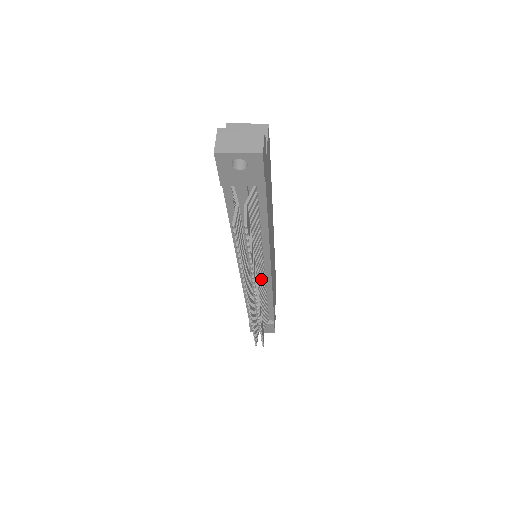
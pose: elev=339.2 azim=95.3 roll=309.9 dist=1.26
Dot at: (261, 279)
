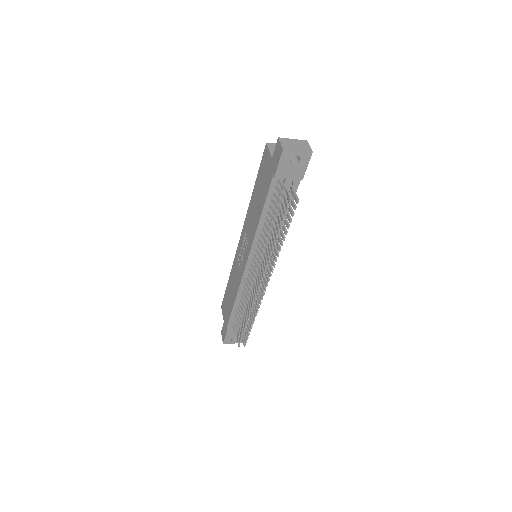
Dot at: occluded
